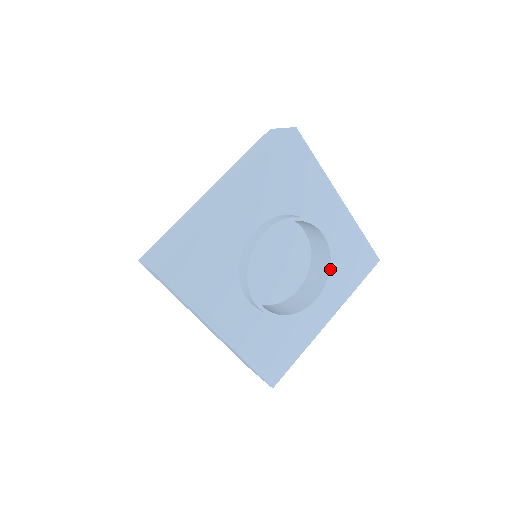
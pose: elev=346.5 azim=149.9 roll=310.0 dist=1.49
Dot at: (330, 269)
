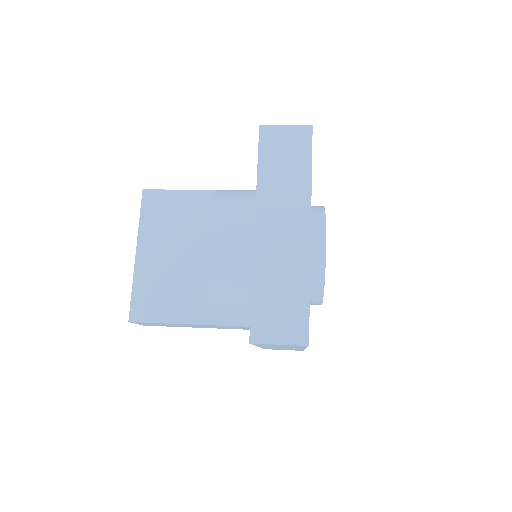
Dot at: occluded
